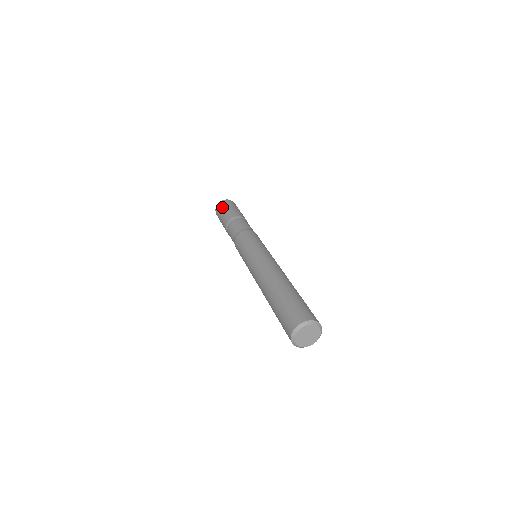
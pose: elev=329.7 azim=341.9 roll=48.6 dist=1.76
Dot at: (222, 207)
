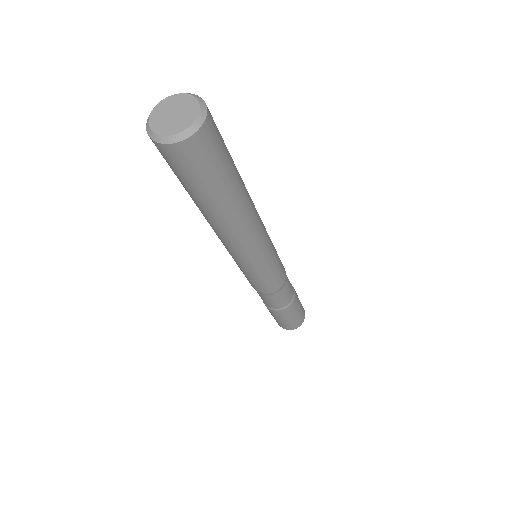
Dot at: occluded
